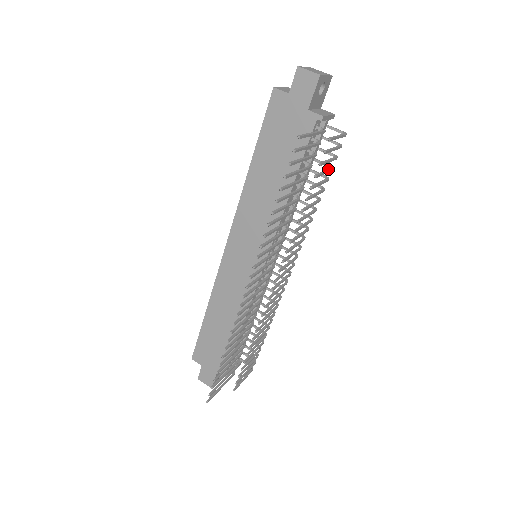
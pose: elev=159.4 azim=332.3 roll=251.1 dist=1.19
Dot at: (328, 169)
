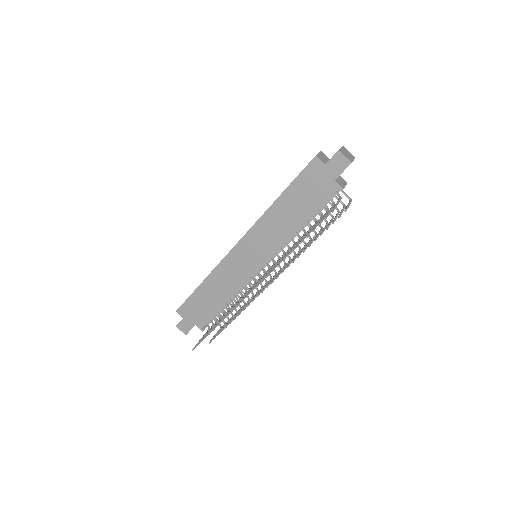
Dot at: (332, 220)
